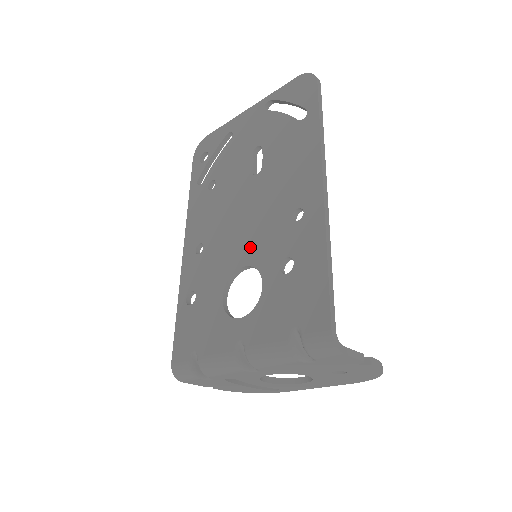
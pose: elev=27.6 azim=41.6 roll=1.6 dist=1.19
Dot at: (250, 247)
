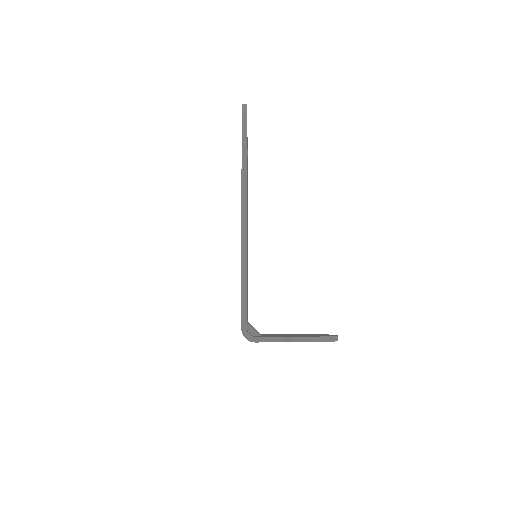
Dot at: occluded
